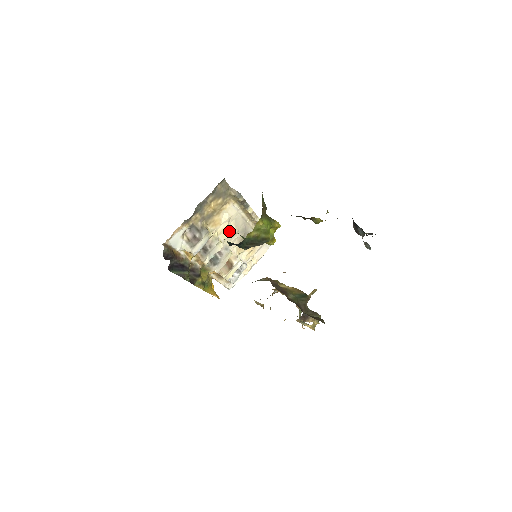
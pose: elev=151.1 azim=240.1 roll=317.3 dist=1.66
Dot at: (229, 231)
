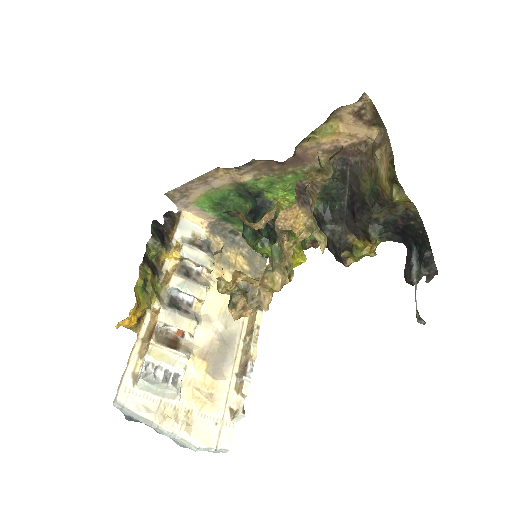
Dot at: (218, 312)
